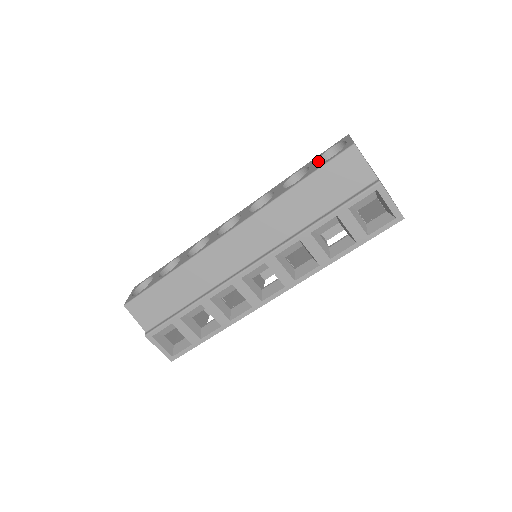
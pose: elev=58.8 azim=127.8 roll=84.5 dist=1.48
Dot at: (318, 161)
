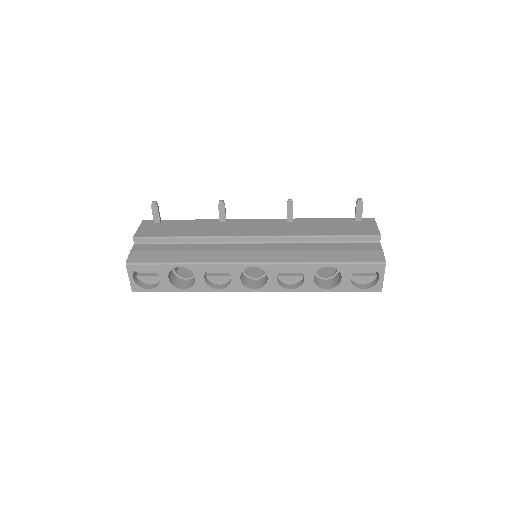
Dot at: occluded
